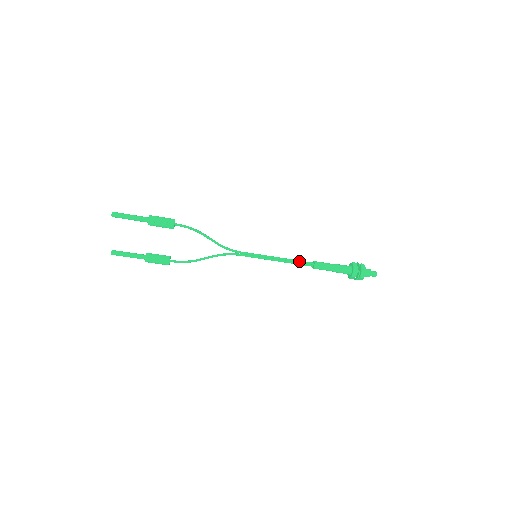
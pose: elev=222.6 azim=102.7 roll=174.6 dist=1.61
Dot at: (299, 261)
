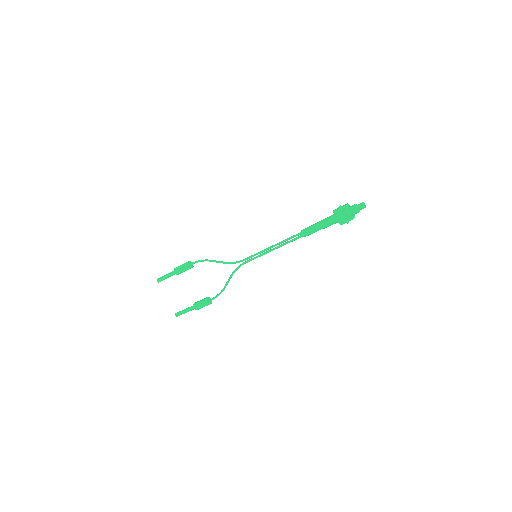
Dot at: (288, 238)
